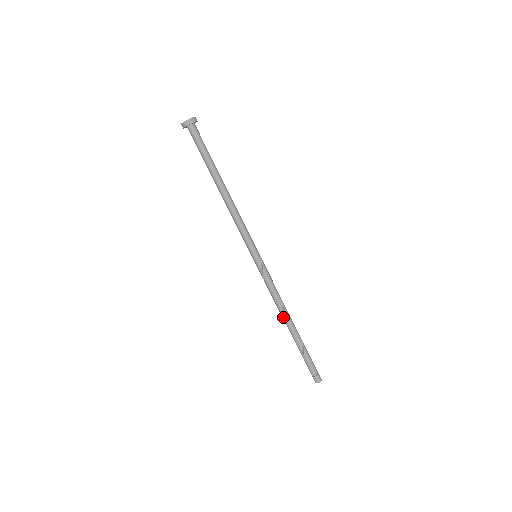
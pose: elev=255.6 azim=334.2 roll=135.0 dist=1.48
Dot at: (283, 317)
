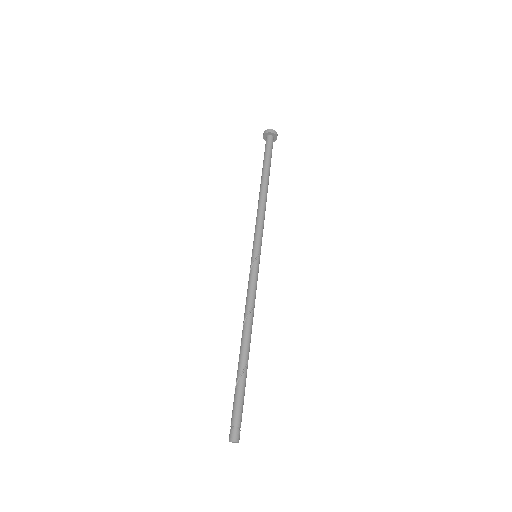
Dot at: (243, 332)
